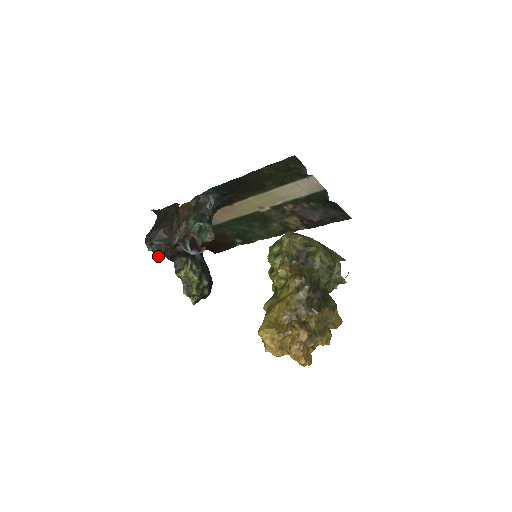
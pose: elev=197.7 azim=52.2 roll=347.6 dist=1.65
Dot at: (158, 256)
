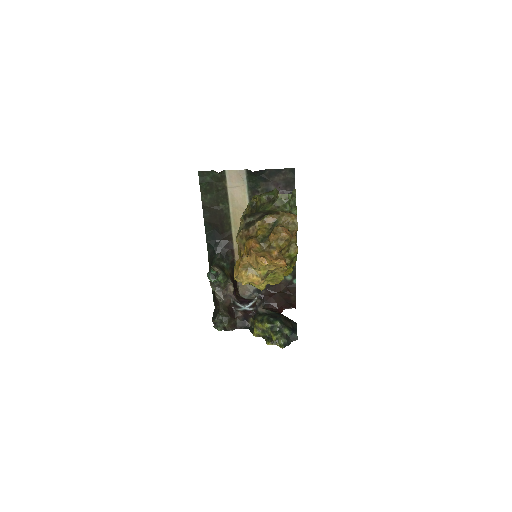
Dot at: occluded
